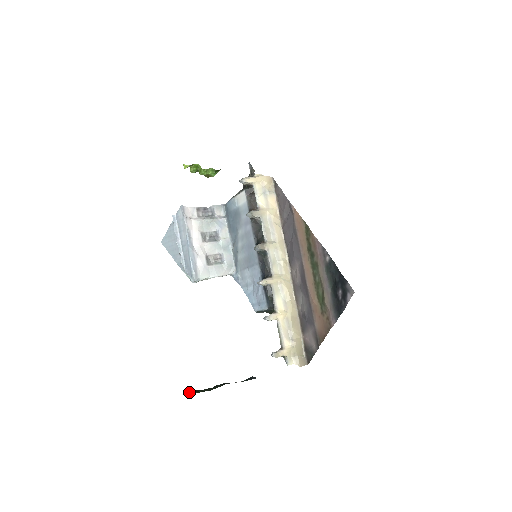
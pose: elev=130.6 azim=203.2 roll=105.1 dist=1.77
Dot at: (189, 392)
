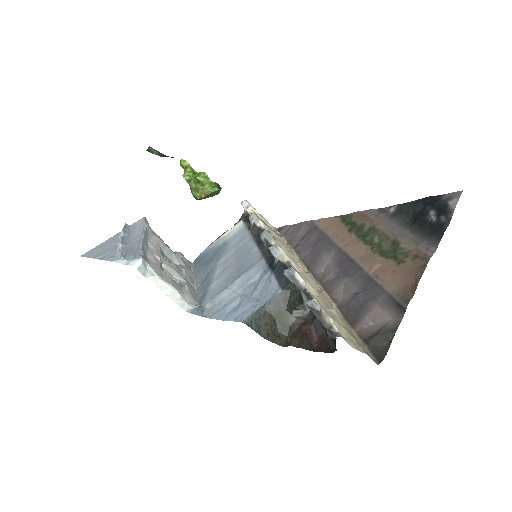
Dot at: (161, 153)
